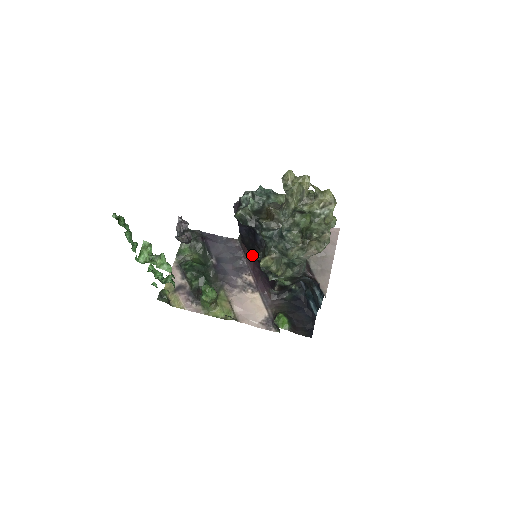
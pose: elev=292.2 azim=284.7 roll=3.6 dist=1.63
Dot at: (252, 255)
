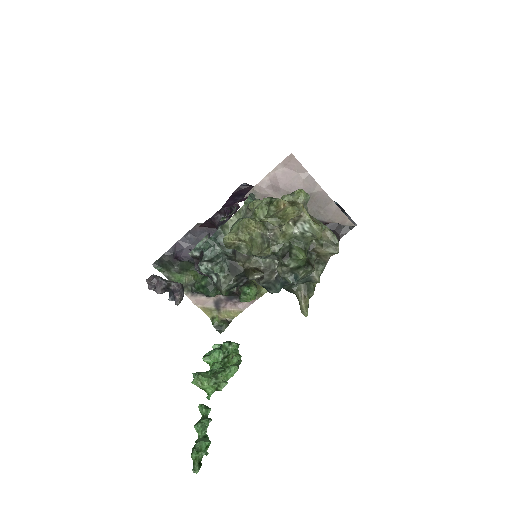
Dot at: occluded
